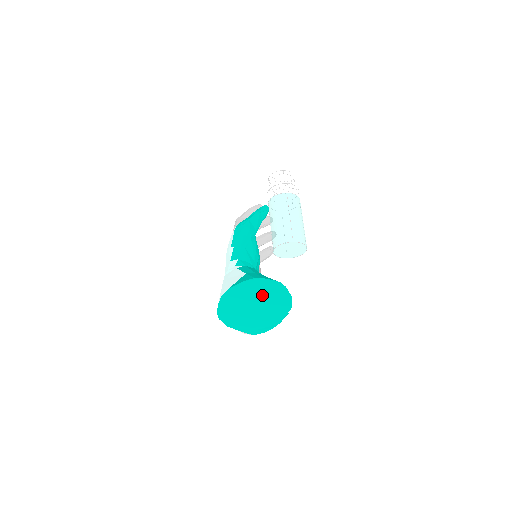
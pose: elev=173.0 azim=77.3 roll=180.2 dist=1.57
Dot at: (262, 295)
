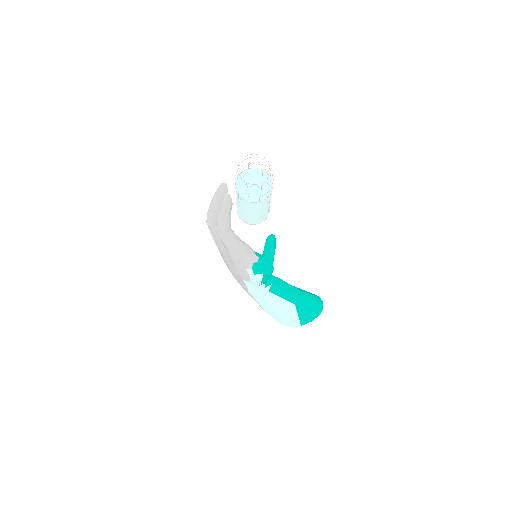
Dot at: occluded
